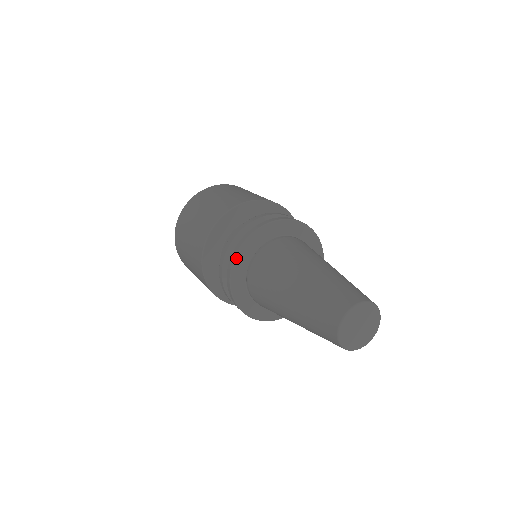
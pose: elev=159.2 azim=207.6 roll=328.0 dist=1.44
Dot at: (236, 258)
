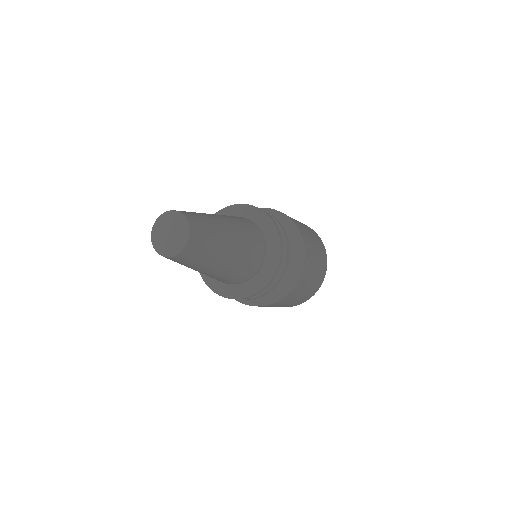
Dot at: occluded
